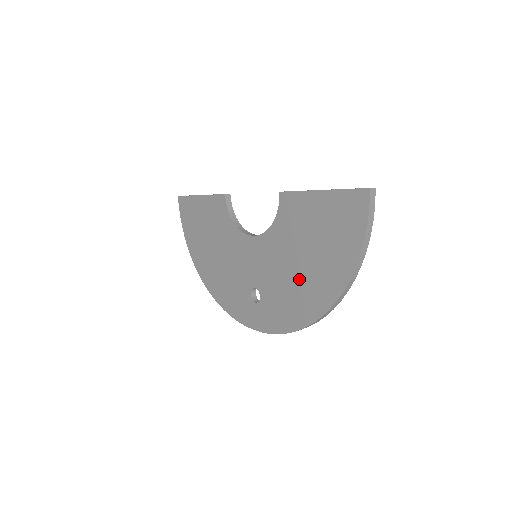
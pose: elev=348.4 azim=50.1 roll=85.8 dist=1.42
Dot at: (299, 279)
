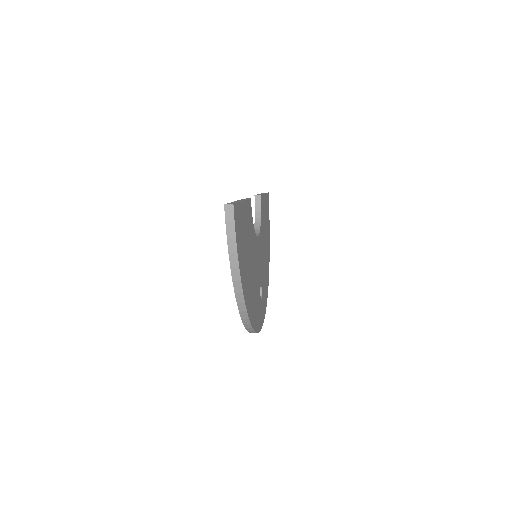
Dot at: occluded
